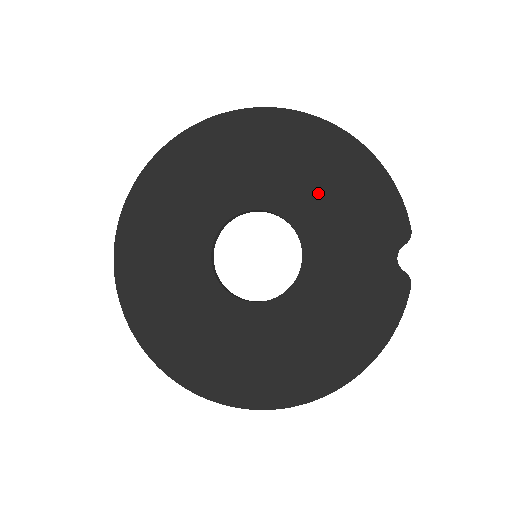
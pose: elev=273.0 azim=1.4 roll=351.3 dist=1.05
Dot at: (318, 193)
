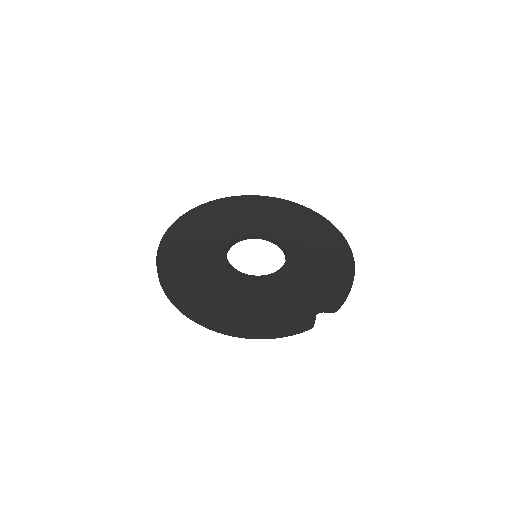
Dot at: (313, 259)
